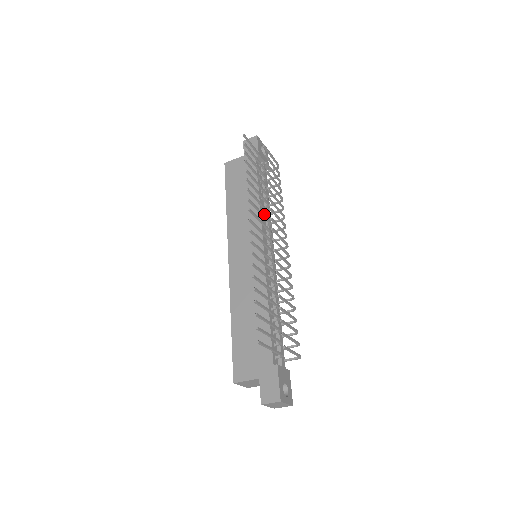
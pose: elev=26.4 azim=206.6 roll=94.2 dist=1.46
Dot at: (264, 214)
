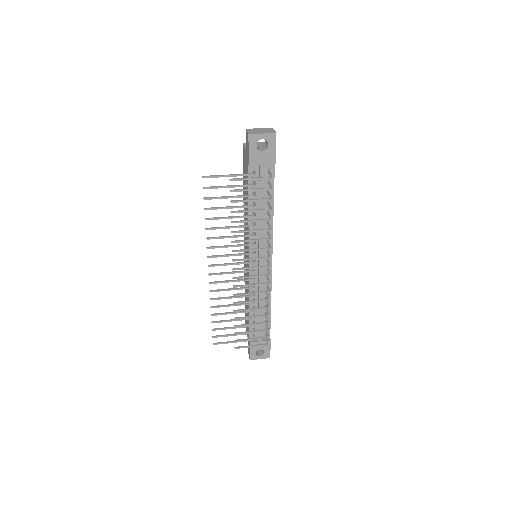
Dot at: (257, 226)
